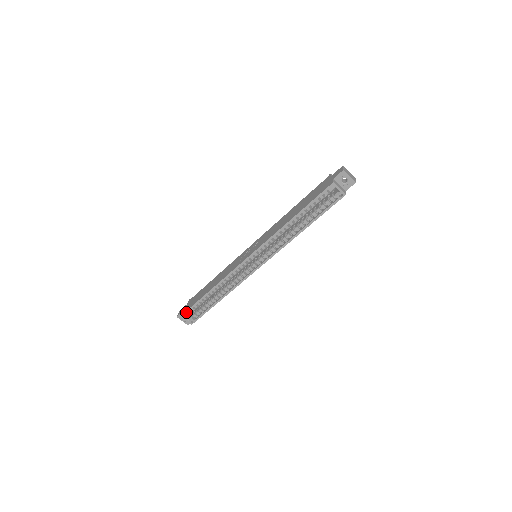
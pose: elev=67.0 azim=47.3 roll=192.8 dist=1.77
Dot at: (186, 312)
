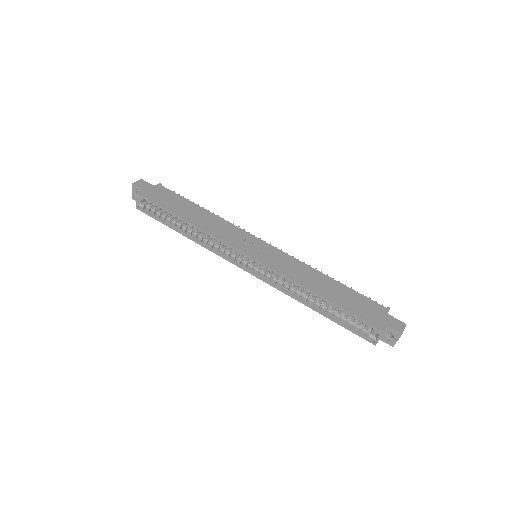
Dot at: (146, 198)
